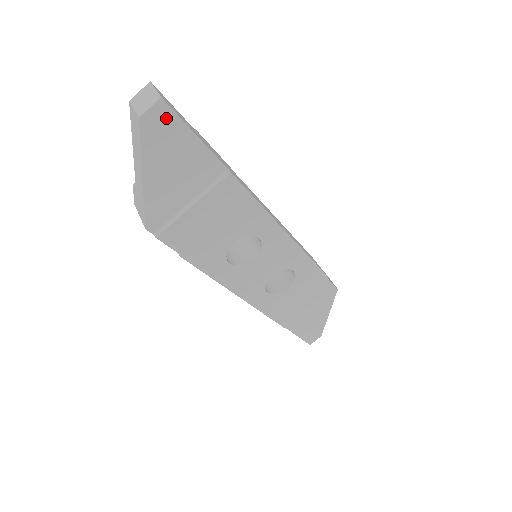
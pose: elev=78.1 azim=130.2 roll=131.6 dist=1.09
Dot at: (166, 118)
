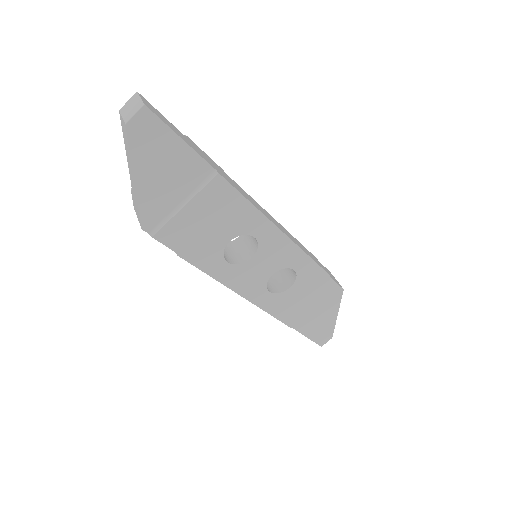
Dot at: (151, 123)
